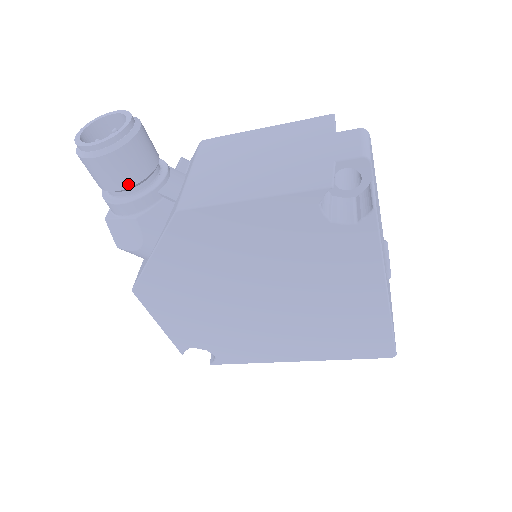
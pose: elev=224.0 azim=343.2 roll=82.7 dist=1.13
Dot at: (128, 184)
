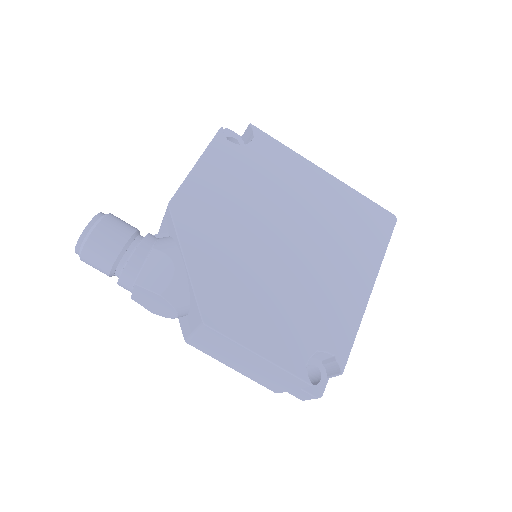
Dot at: (129, 234)
